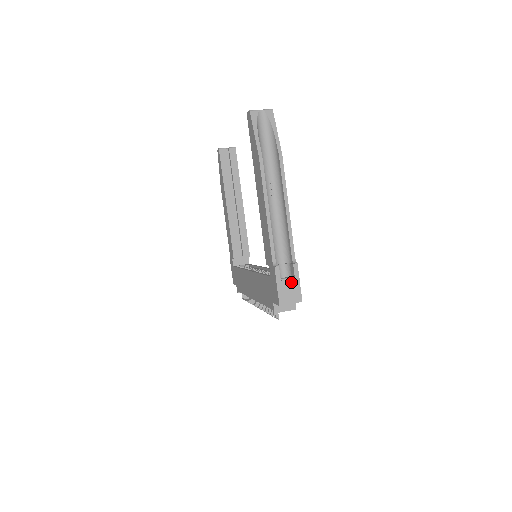
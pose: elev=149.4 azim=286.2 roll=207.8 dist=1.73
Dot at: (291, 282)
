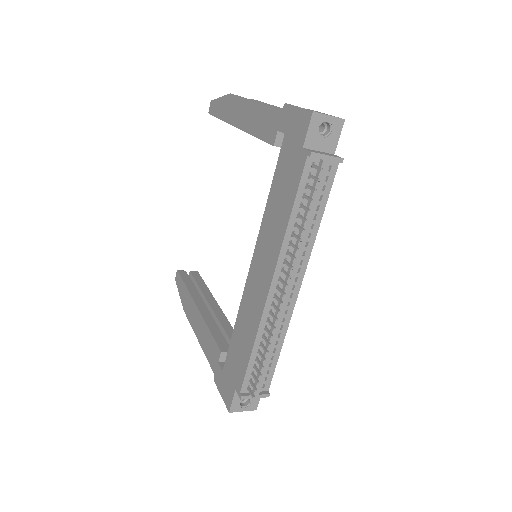
Dot at: occluded
